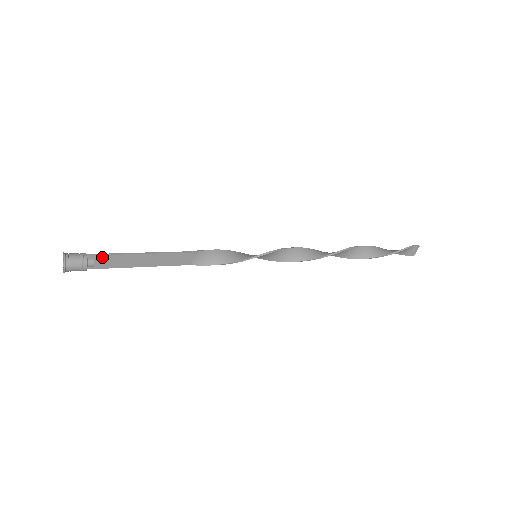
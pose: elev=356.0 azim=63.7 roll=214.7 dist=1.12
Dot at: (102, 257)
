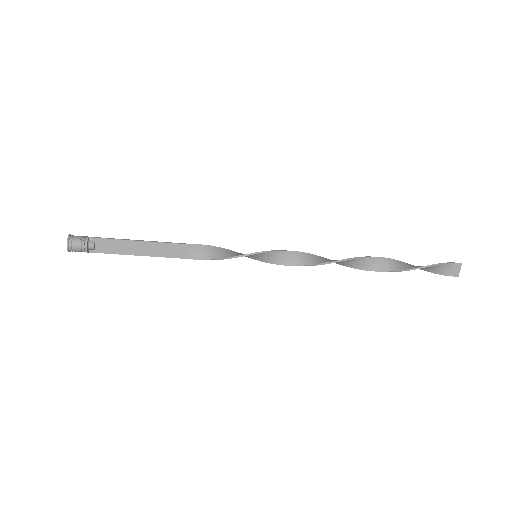
Dot at: (102, 240)
